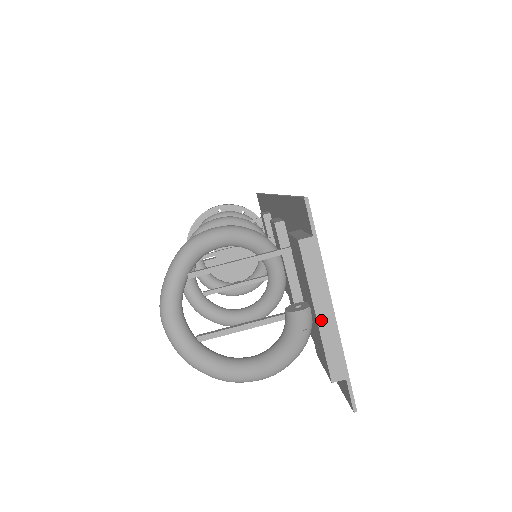
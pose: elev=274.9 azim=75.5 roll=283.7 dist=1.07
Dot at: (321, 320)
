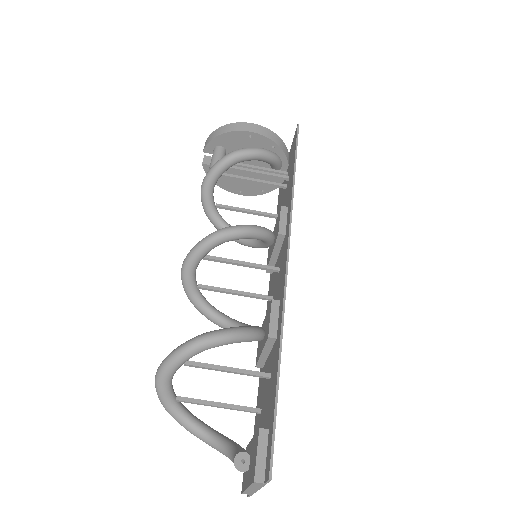
Dot at: (249, 489)
